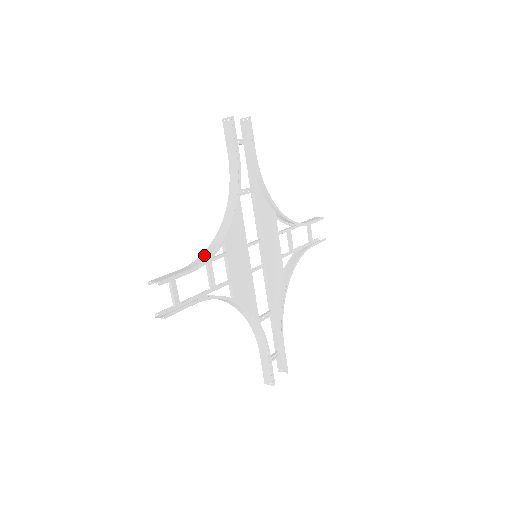
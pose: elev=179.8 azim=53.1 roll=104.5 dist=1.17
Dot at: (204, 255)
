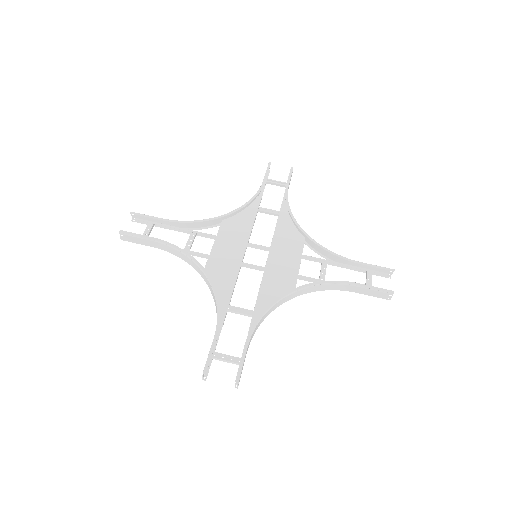
Dot at: (190, 225)
